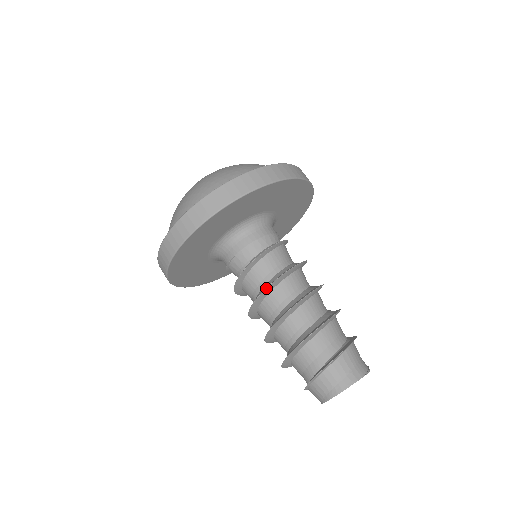
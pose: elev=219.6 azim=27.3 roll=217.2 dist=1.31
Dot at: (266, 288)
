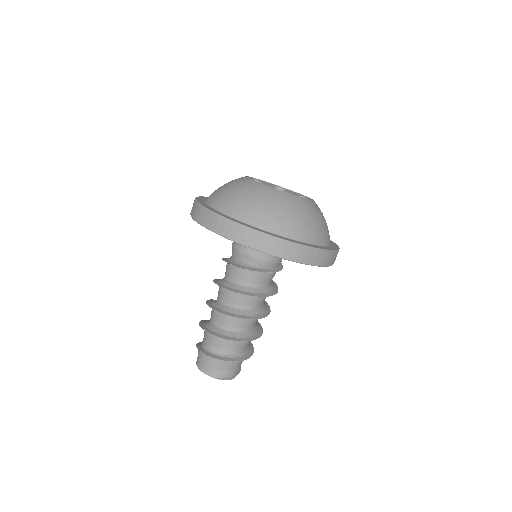
Dot at: occluded
